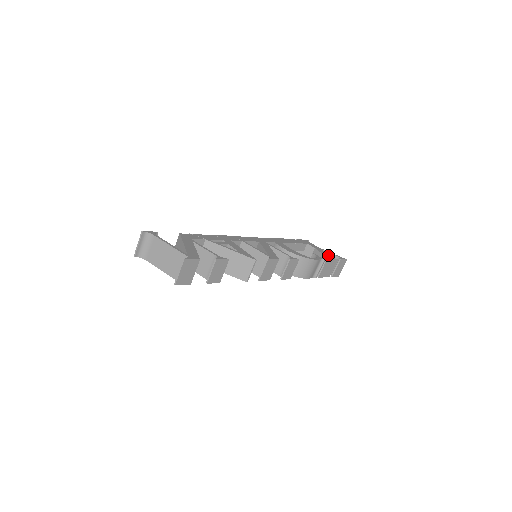
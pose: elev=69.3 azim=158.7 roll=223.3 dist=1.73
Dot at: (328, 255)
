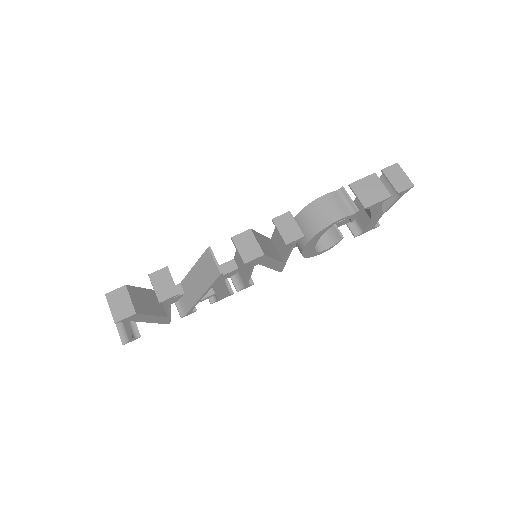
Dot at: occluded
